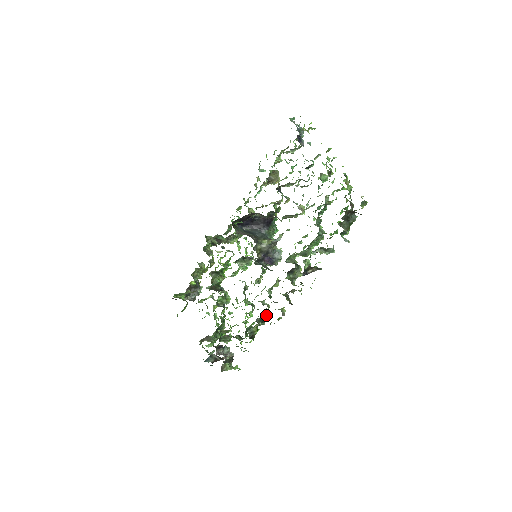
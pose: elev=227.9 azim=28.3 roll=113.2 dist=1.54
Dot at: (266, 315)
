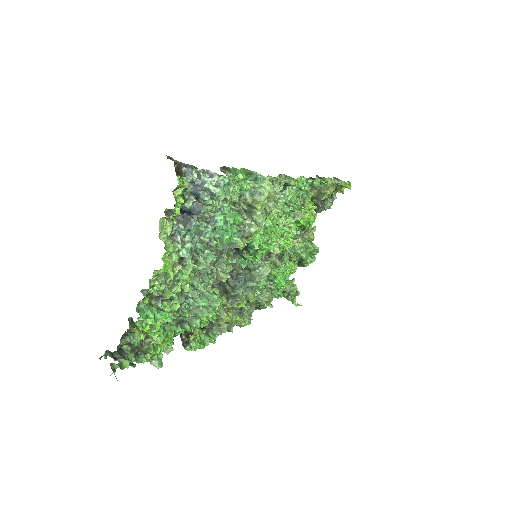
Dot at: (259, 306)
